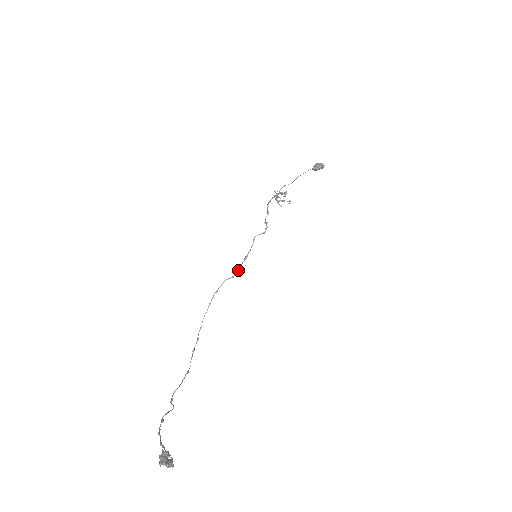
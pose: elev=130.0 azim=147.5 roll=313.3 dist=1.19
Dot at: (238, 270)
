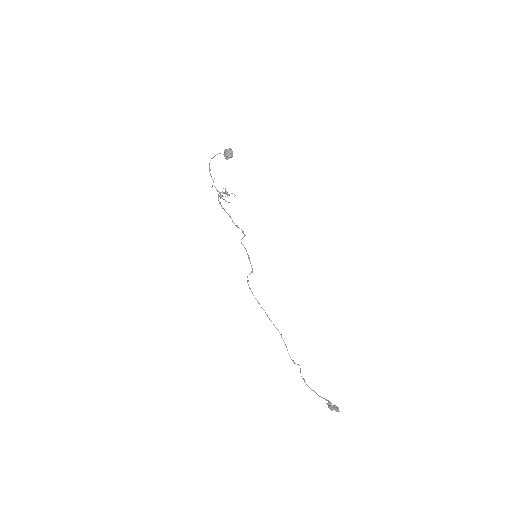
Dot at: (252, 268)
